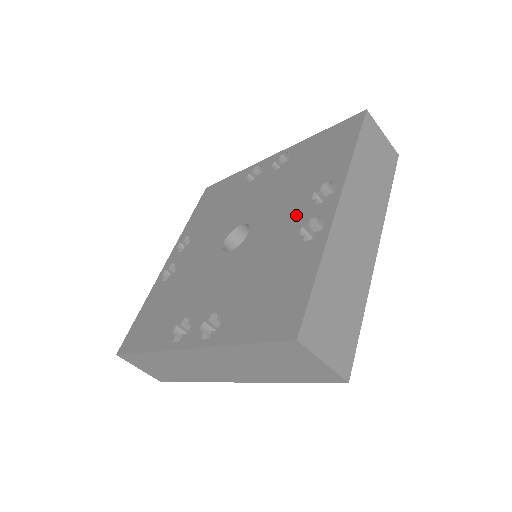
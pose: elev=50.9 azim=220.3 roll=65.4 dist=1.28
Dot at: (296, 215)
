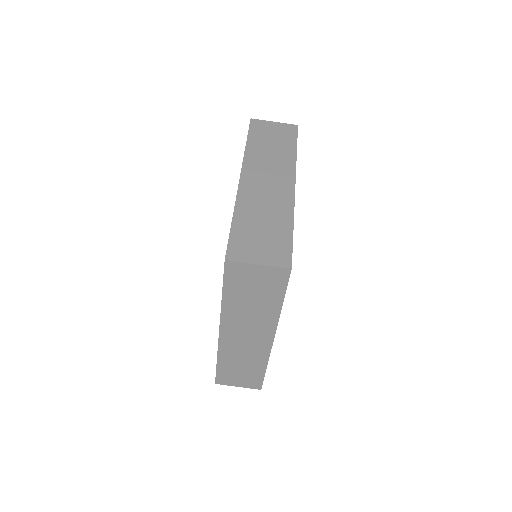
Dot at: occluded
